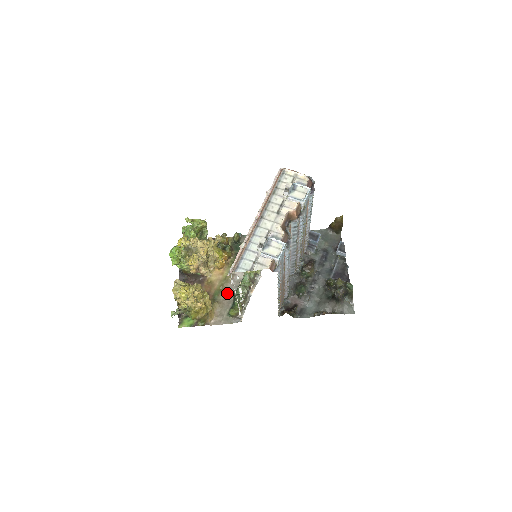
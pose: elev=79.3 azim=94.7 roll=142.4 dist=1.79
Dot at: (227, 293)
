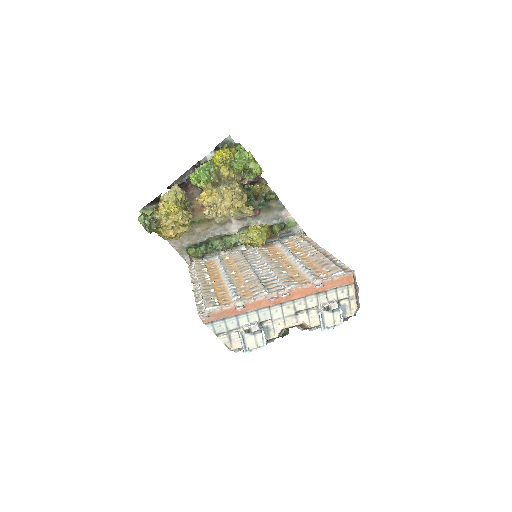
Dot at: (207, 229)
